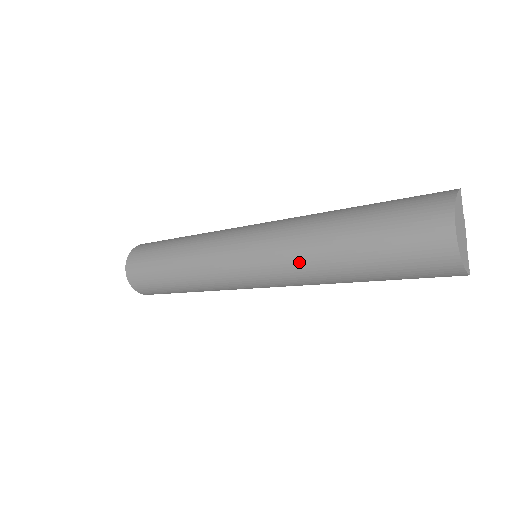
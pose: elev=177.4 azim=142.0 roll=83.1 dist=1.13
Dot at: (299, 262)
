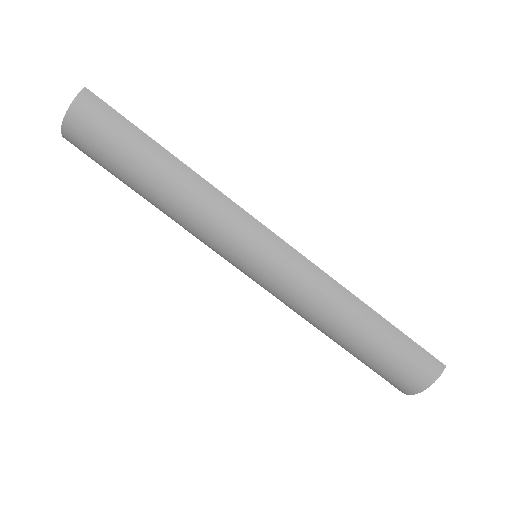
Dot at: occluded
